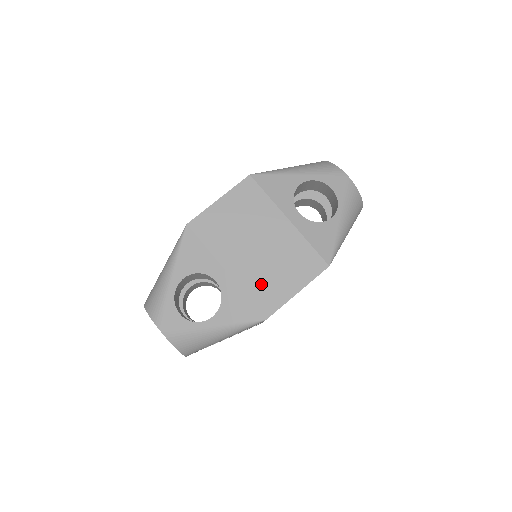
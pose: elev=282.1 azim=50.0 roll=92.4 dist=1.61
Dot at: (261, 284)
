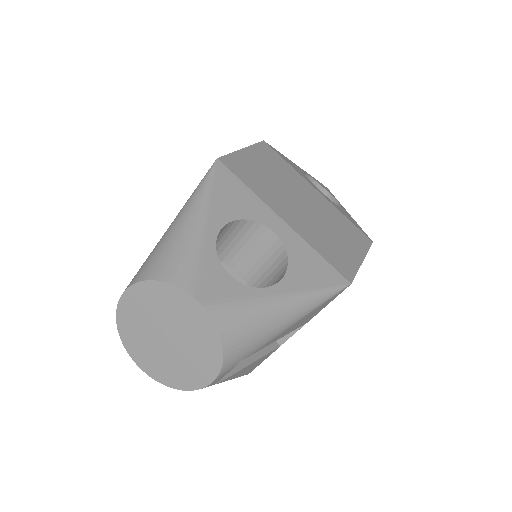
Dot at: (326, 244)
